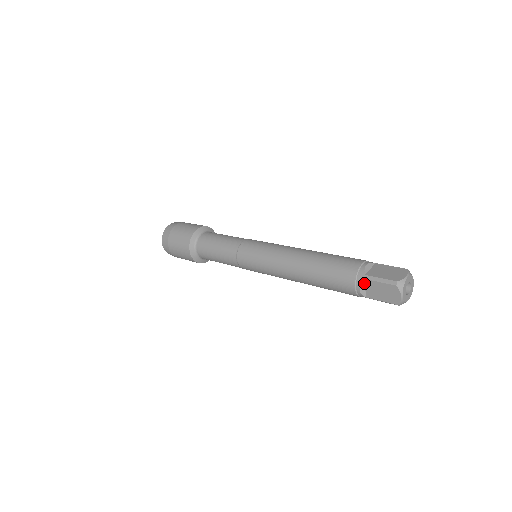
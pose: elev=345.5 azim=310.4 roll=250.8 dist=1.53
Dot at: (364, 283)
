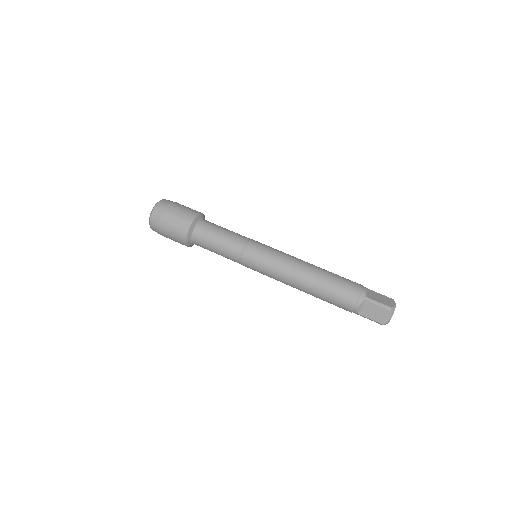
Dot at: occluded
